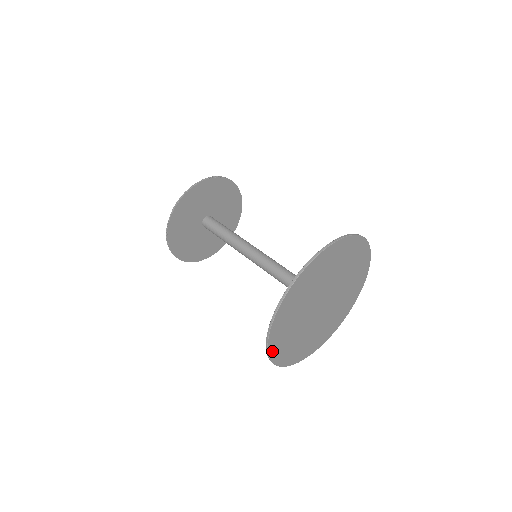
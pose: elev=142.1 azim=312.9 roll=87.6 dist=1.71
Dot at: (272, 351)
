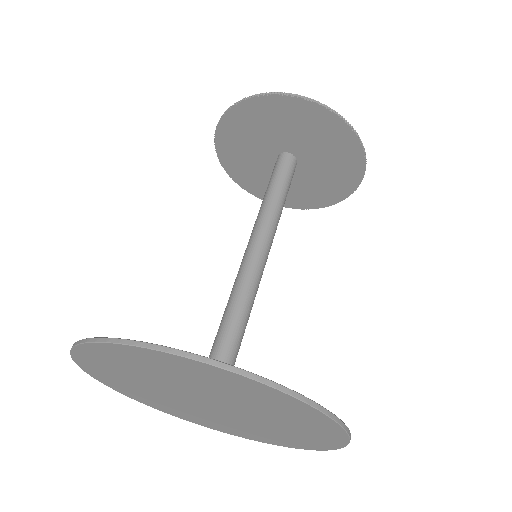
Dot at: (95, 375)
